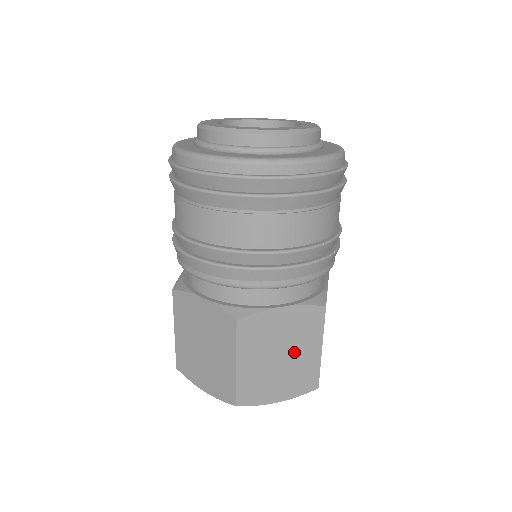
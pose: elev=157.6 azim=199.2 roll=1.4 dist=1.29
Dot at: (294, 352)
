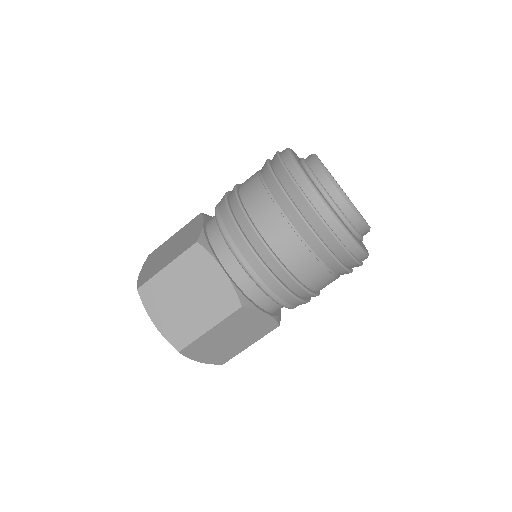
Dot at: (239, 339)
